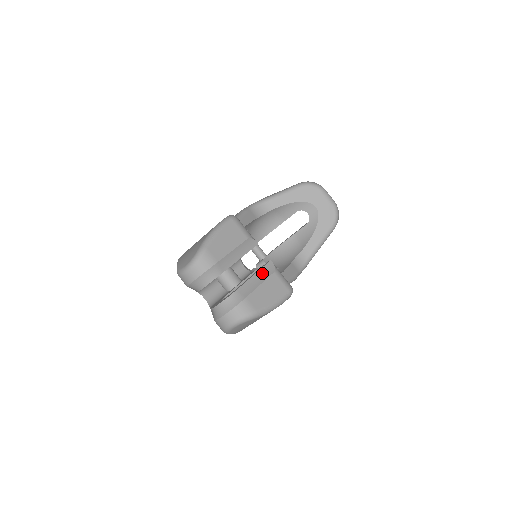
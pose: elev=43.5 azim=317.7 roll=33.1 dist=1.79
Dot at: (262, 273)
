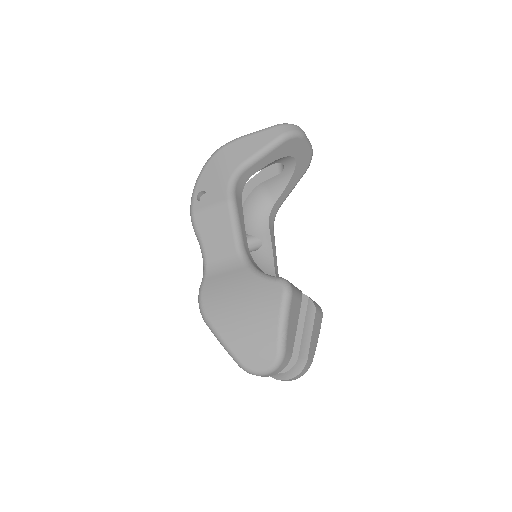
Dot at: (308, 319)
